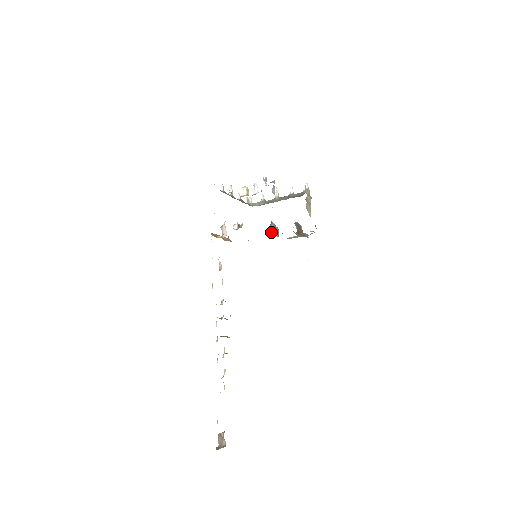
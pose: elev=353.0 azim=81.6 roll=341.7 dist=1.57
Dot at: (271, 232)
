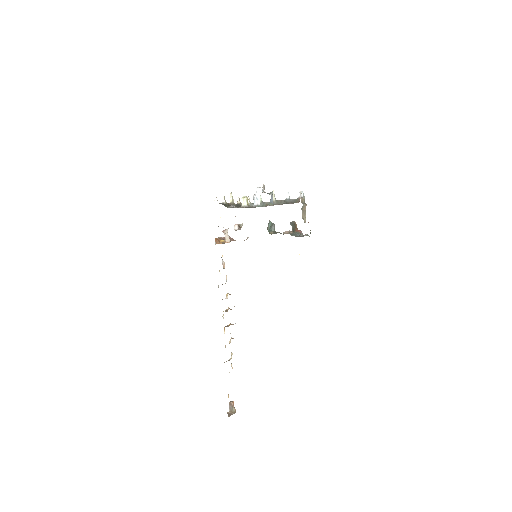
Dot at: (269, 231)
